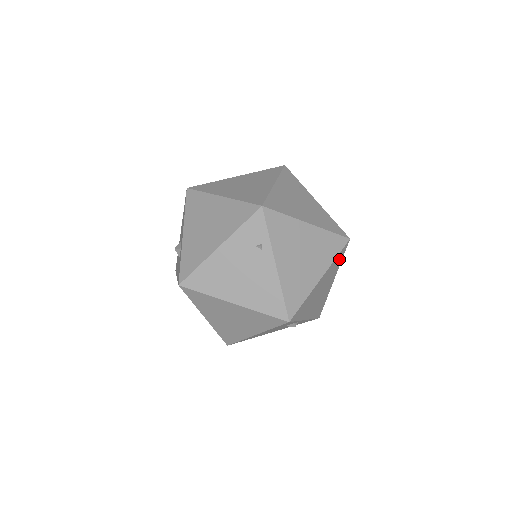
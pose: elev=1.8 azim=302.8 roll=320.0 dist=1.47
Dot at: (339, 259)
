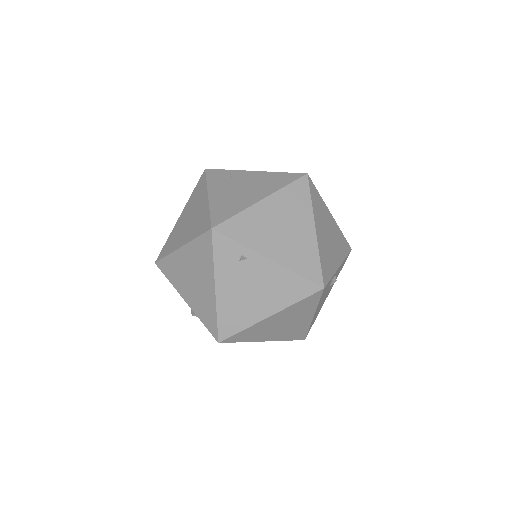
Dot at: (316, 197)
